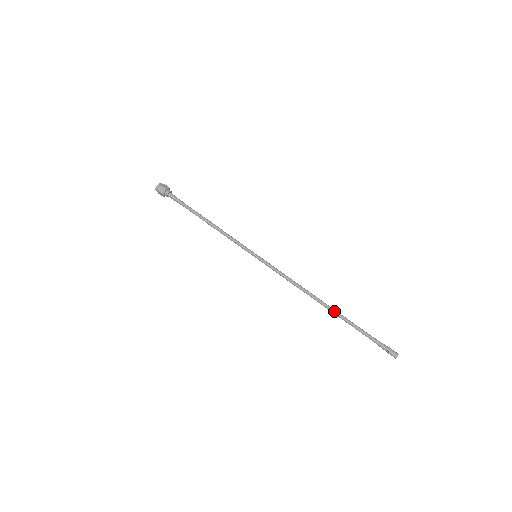
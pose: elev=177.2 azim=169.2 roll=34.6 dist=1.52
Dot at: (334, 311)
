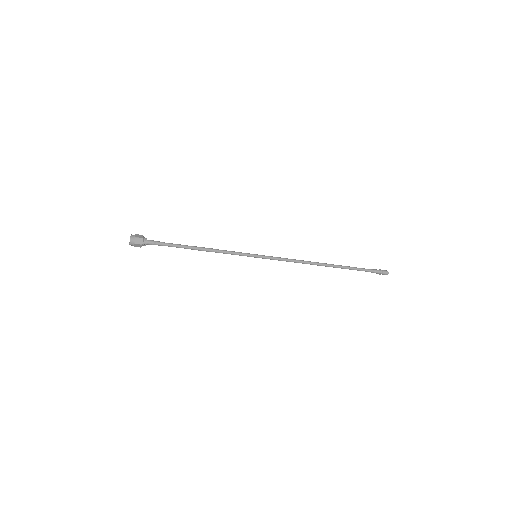
Dot at: (335, 266)
